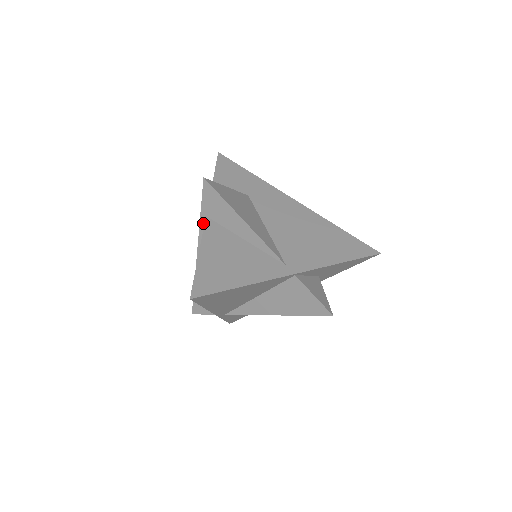
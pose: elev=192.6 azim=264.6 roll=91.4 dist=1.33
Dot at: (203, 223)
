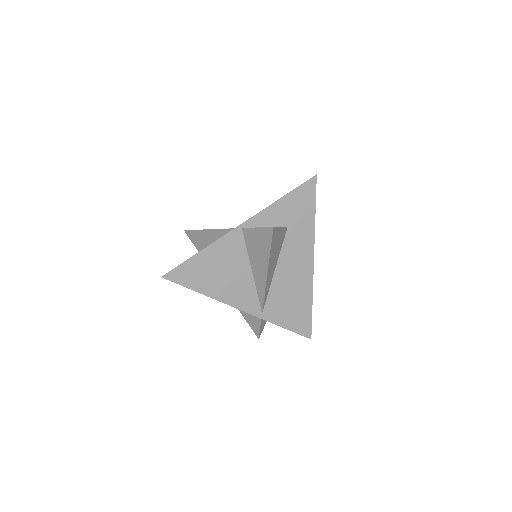
Dot at: occluded
